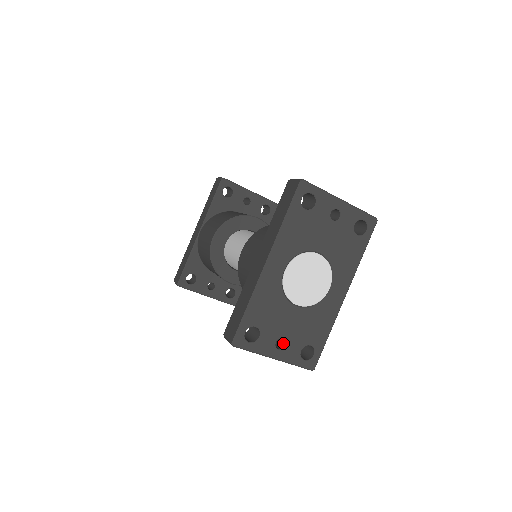
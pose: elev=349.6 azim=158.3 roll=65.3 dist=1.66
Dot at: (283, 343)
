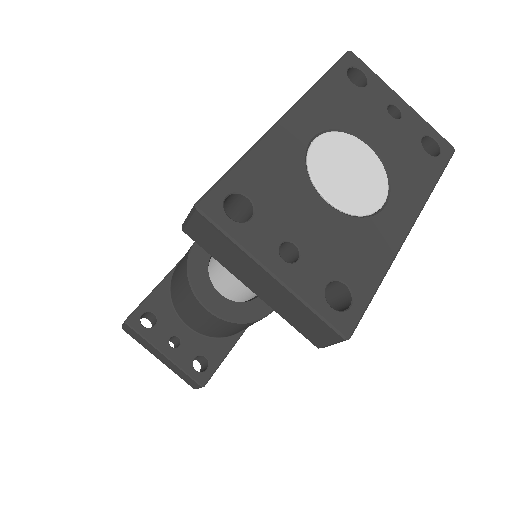
Dot at: (293, 261)
